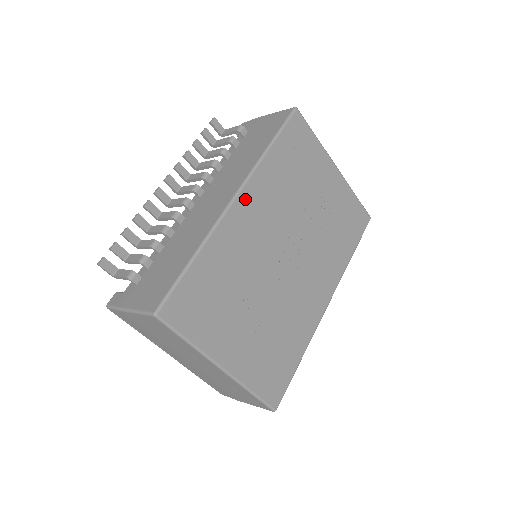
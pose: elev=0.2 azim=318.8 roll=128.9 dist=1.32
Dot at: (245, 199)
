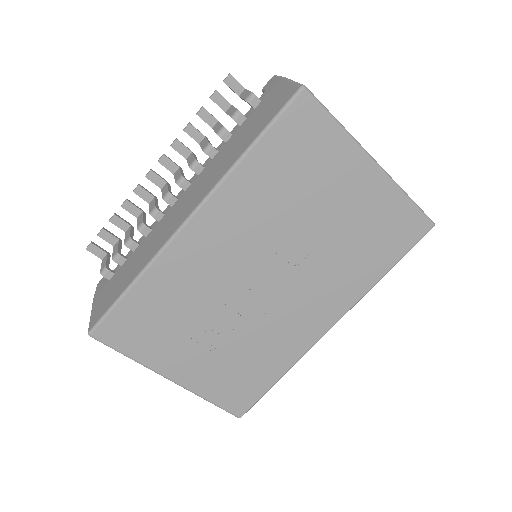
Dot at: (203, 220)
